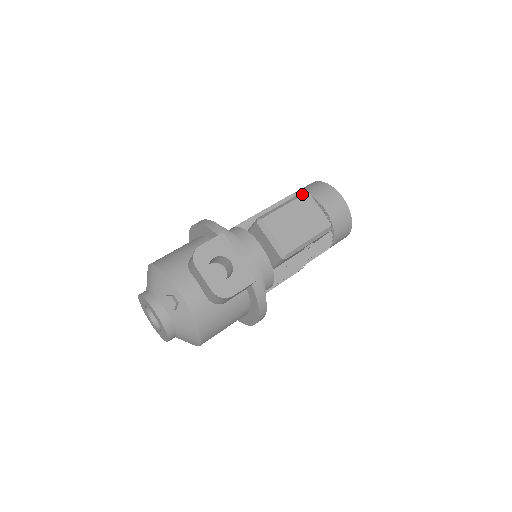
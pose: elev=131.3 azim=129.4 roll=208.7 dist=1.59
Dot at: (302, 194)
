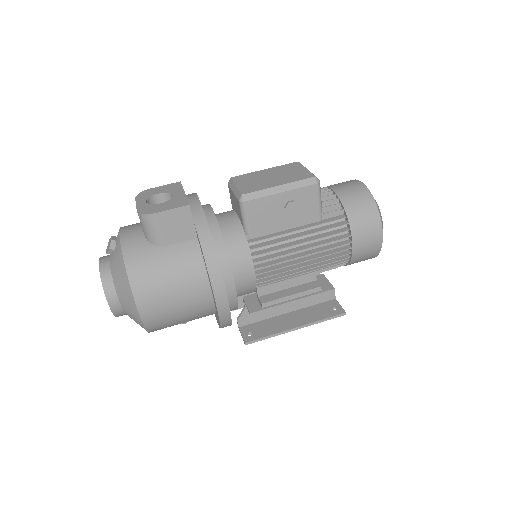
Dot at: (290, 164)
